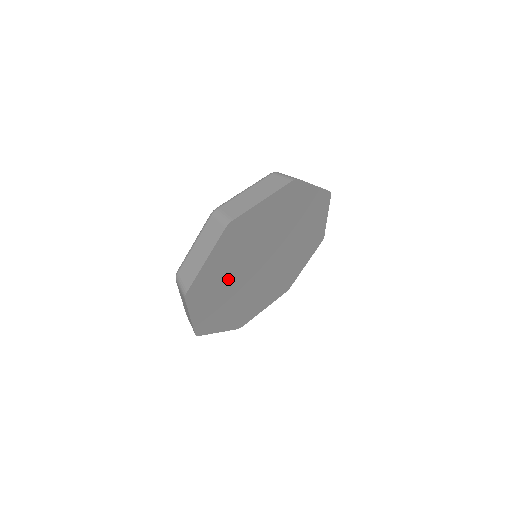
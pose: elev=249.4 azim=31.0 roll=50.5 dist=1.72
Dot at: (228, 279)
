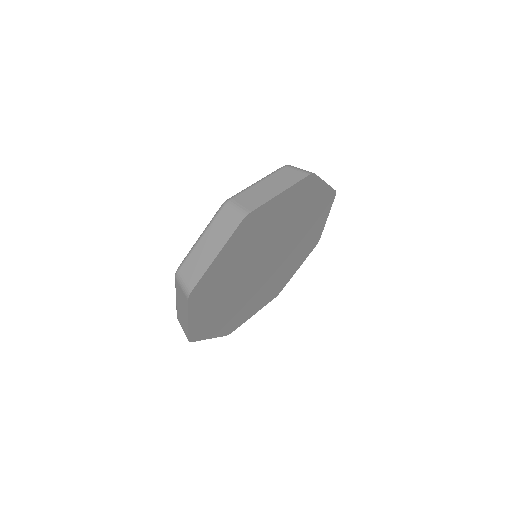
Dot at: (229, 302)
